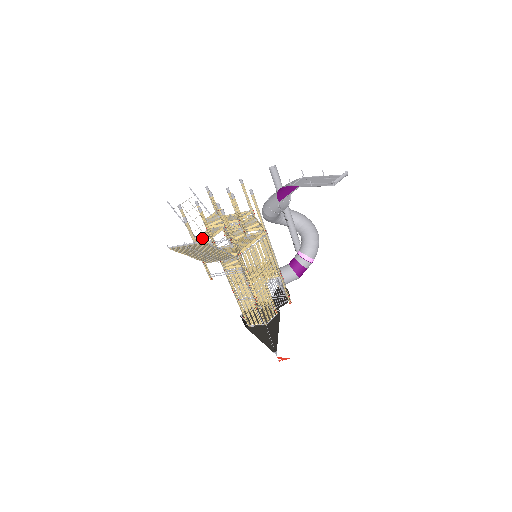
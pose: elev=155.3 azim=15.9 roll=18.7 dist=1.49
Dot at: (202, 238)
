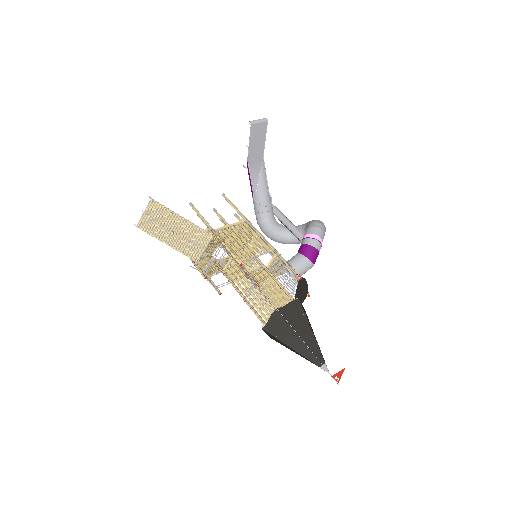
Dot at: occluded
